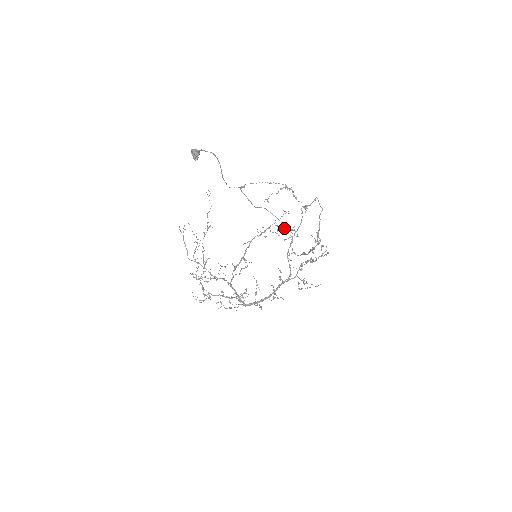
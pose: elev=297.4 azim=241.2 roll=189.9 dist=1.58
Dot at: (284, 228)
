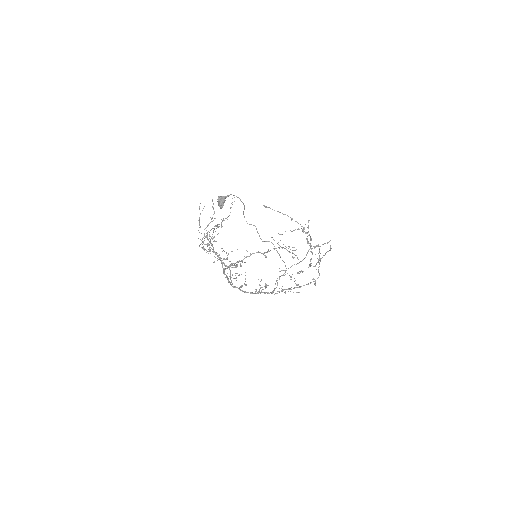
Dot at: (289, 251)
